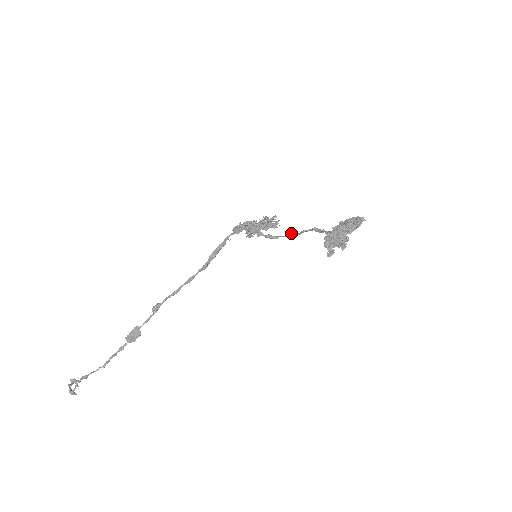
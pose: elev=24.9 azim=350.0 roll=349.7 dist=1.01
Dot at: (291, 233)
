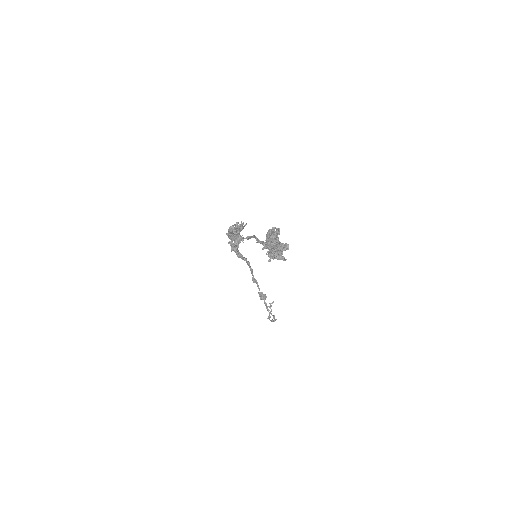
Dot at: occluded
